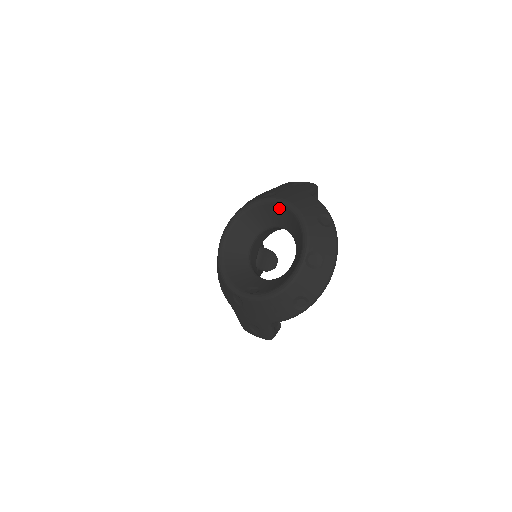
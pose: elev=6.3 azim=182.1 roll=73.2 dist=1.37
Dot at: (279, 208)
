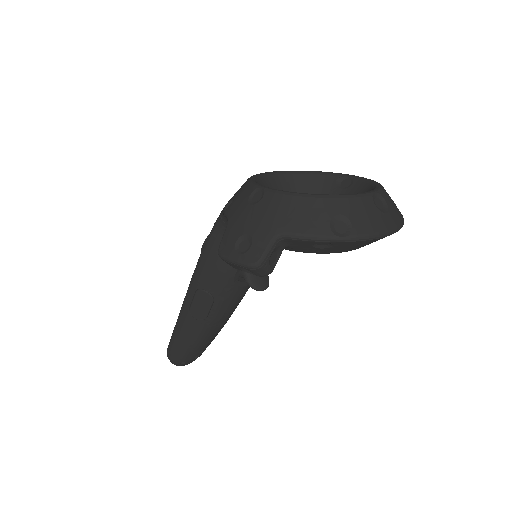
Dot at: (348, 182)
